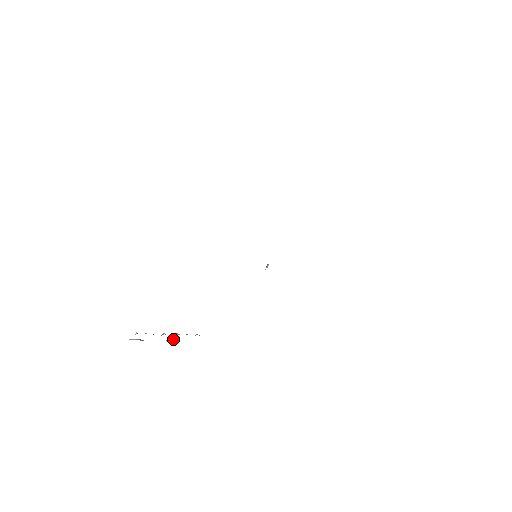
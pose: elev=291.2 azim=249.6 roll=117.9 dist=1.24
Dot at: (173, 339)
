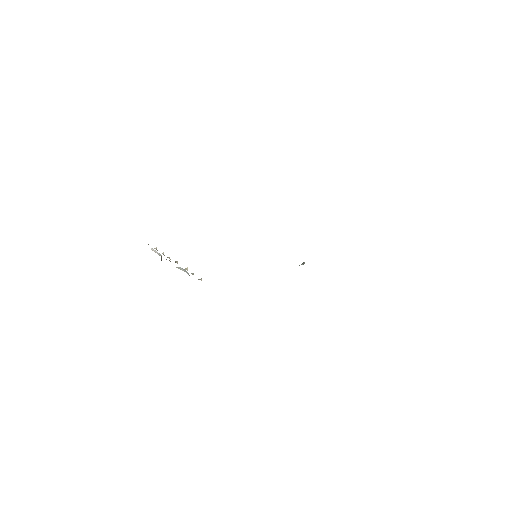
Dot at: (183, 270)
